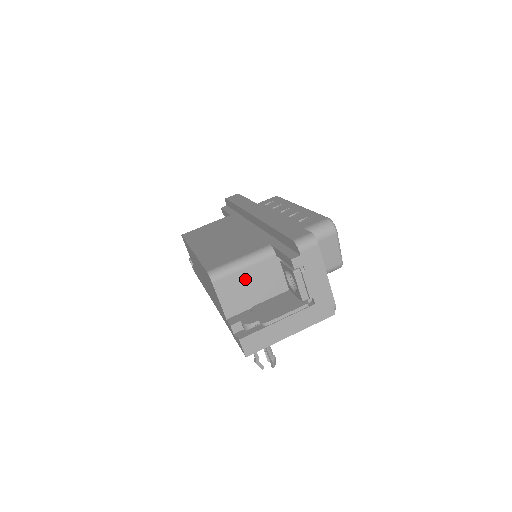
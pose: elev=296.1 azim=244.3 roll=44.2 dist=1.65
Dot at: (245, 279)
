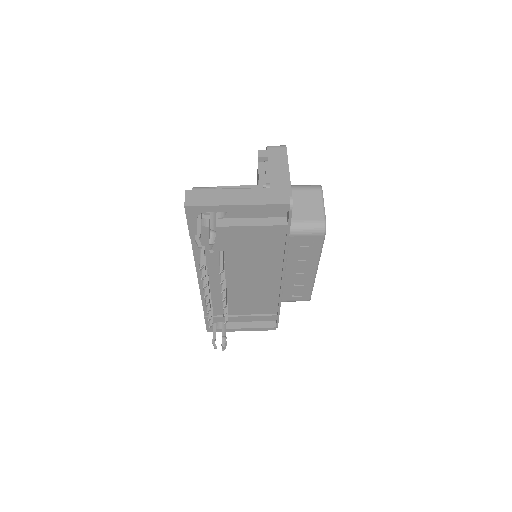
Dot at: occluded
